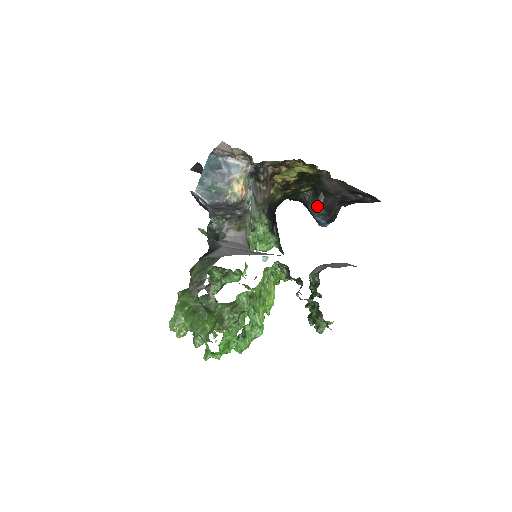
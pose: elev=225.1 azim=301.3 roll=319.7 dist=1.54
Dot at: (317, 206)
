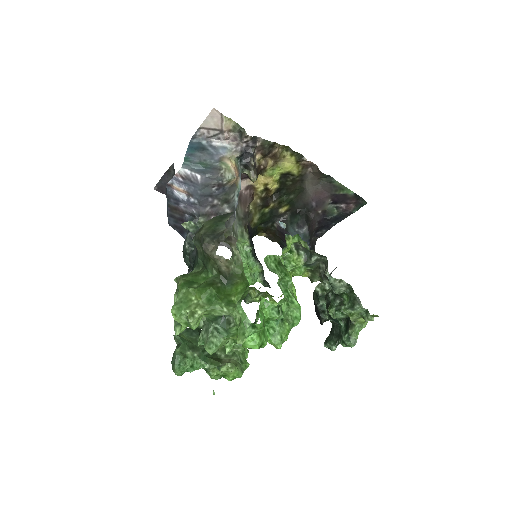
Dot at: (299, 224)
